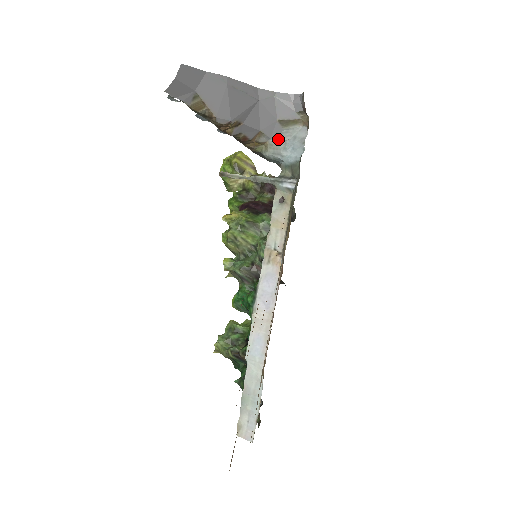
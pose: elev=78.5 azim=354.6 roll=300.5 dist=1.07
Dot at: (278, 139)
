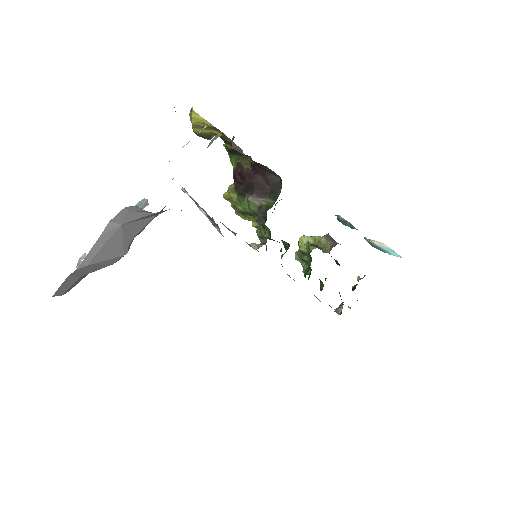
Dot at: occluded
